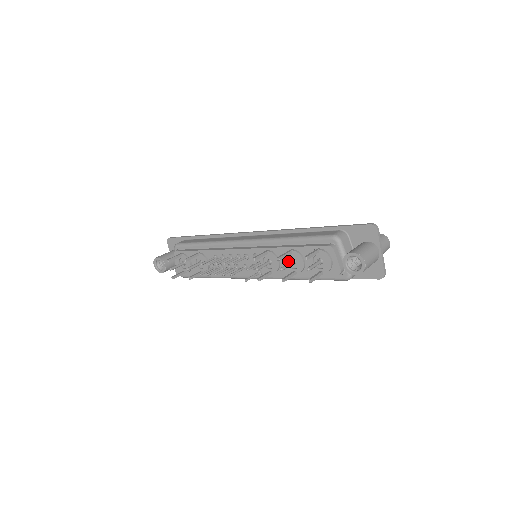
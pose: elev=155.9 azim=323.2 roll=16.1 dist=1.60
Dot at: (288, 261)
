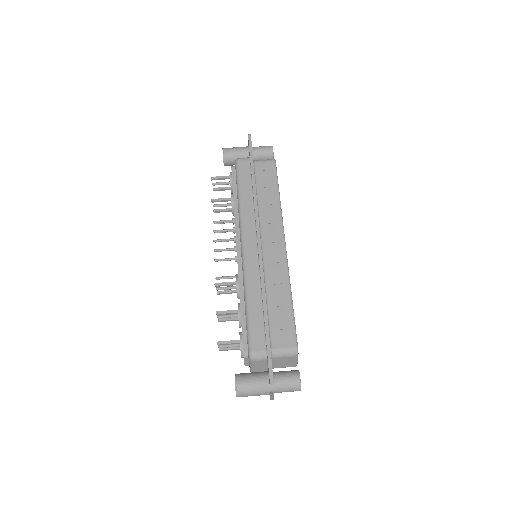
Dot at: occluded
